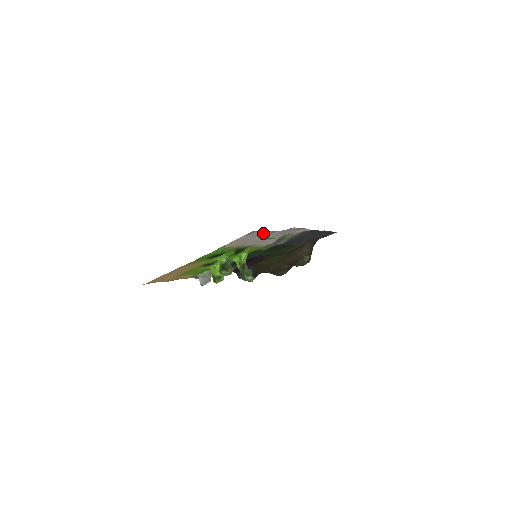
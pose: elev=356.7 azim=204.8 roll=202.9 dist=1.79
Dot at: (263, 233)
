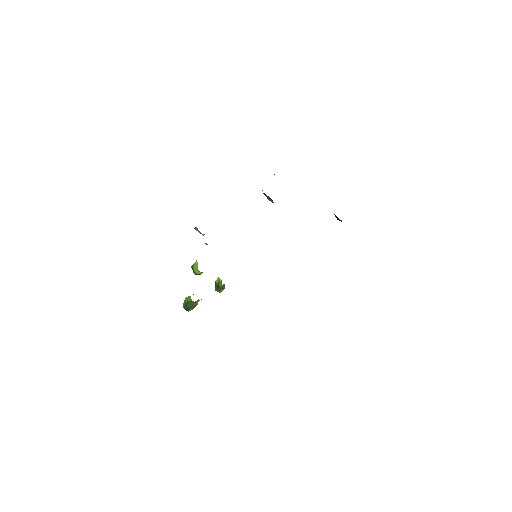
Dot at: occluded
